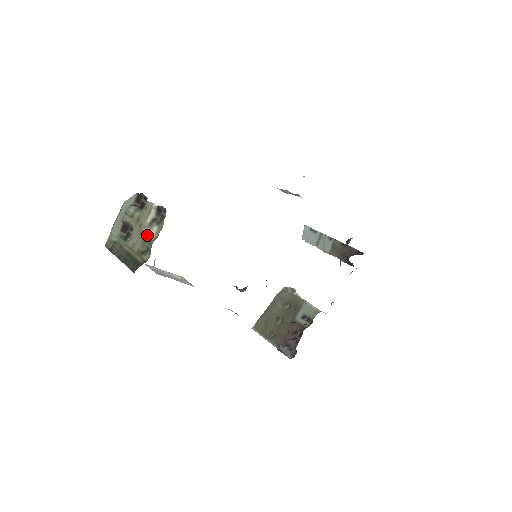
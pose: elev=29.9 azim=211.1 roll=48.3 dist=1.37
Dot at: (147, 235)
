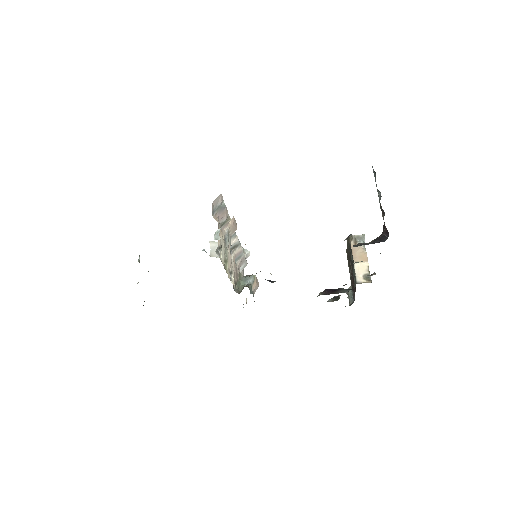
Dot at: occluded
